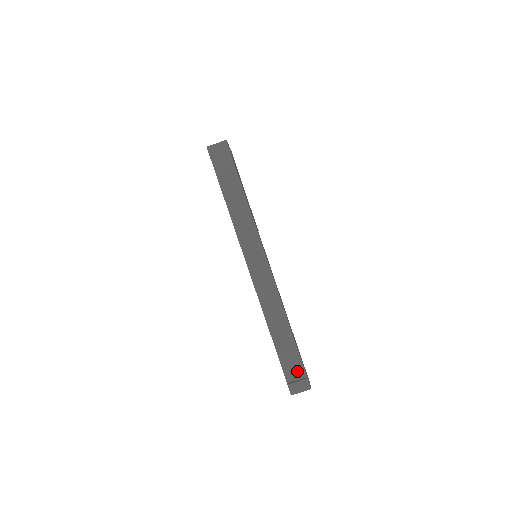
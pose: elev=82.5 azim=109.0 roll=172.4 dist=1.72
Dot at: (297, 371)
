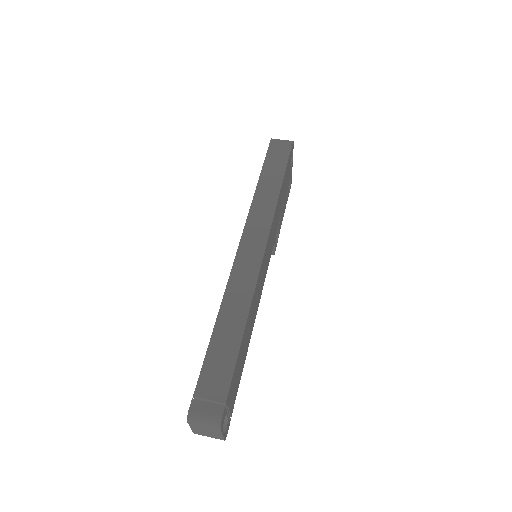
Dot at: (217, 387)
